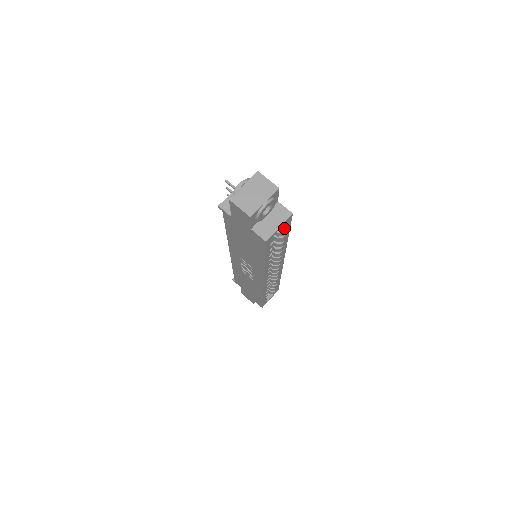
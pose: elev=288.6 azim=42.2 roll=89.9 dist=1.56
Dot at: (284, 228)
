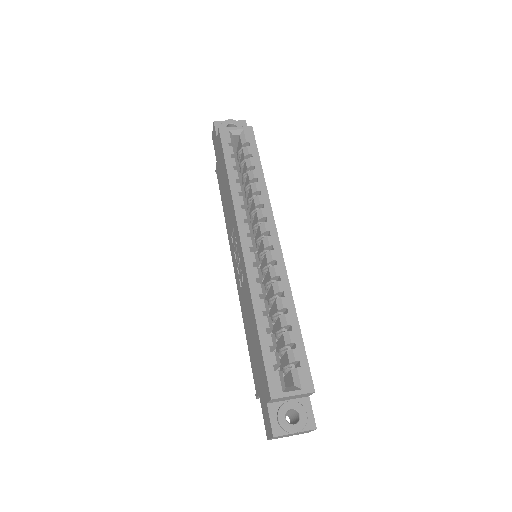
Dot at: (246, 140)
